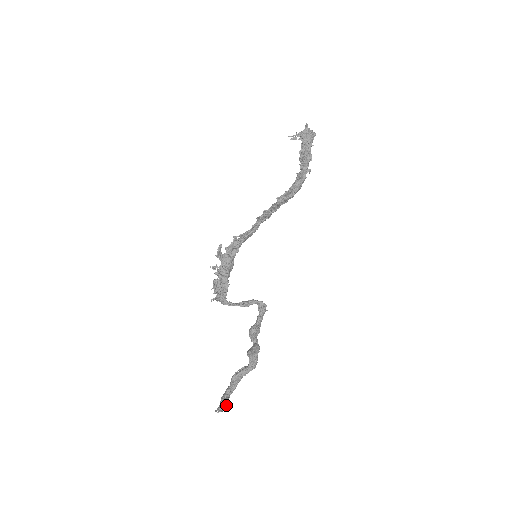
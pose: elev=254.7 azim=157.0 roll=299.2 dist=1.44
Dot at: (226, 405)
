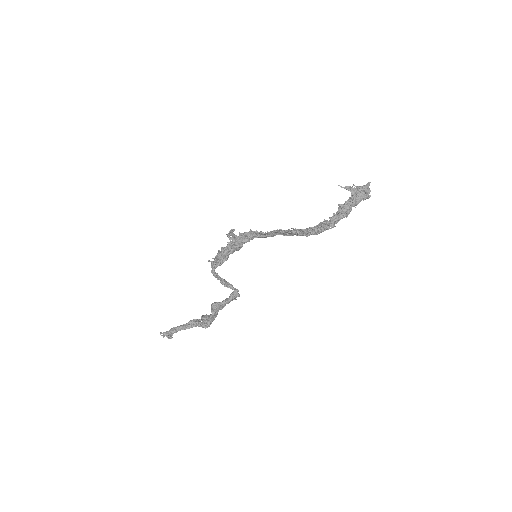
Dot at: (170, 335)
